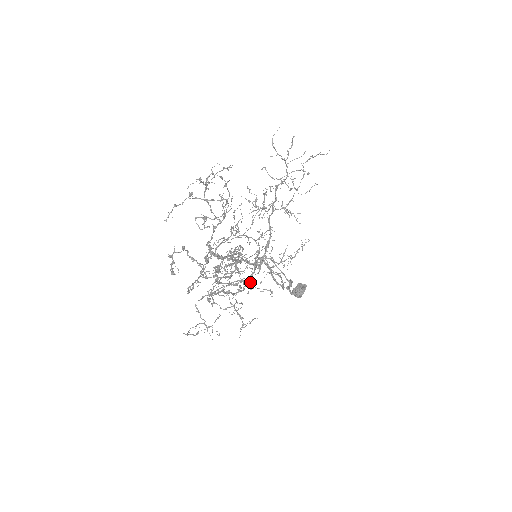
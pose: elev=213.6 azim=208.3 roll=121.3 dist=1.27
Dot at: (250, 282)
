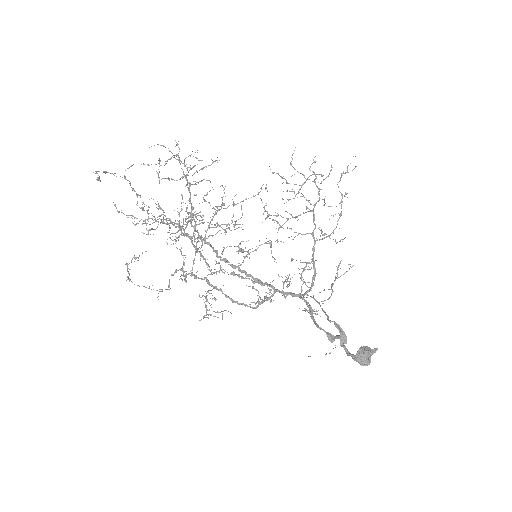
Dot at: (259, 297)
